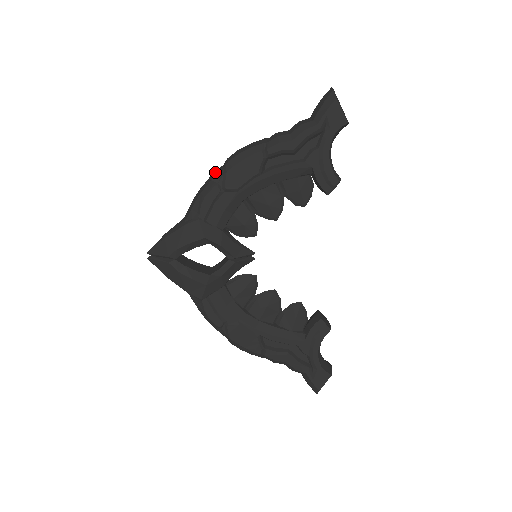
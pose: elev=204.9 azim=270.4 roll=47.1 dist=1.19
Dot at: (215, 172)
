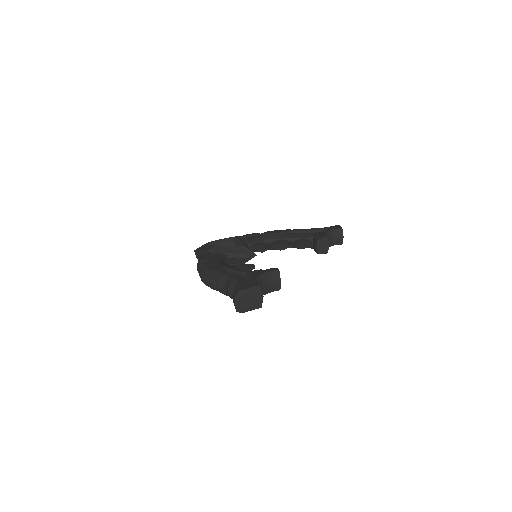
Dot at: occluded
